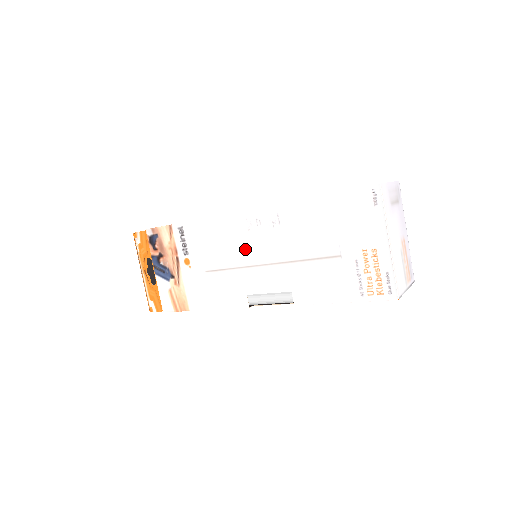
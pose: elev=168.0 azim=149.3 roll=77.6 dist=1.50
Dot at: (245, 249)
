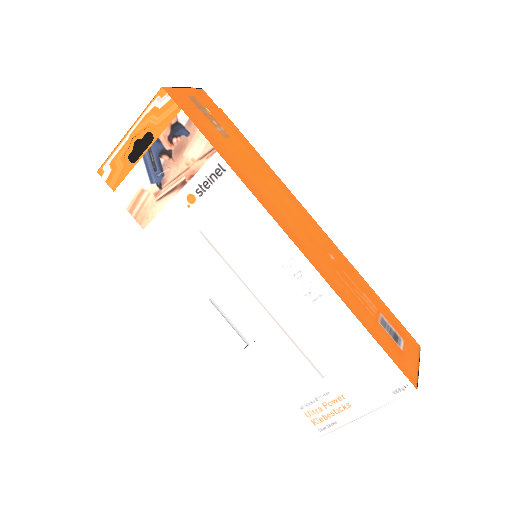
Dot at: (259, 271)
